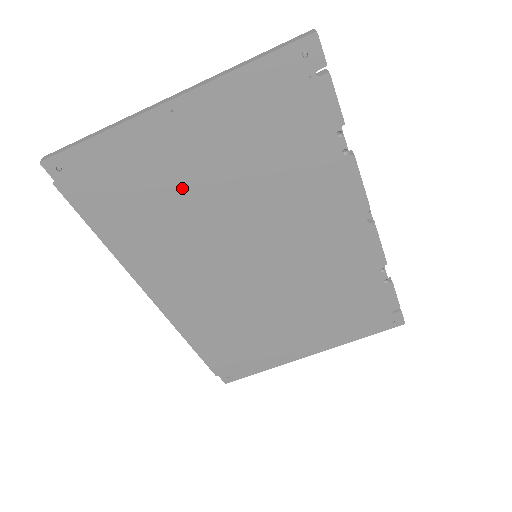
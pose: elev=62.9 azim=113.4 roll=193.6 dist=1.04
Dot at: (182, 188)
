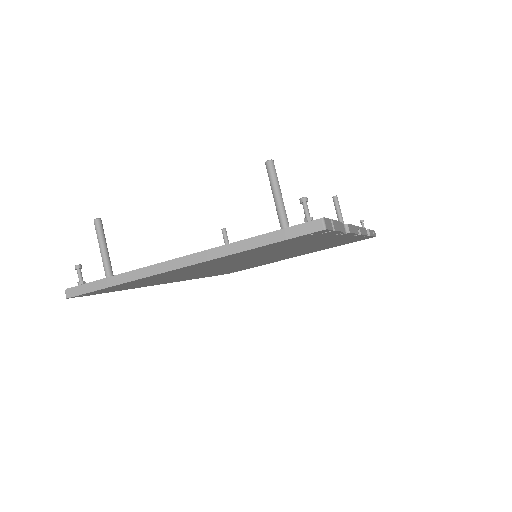
Dot at: occluded
